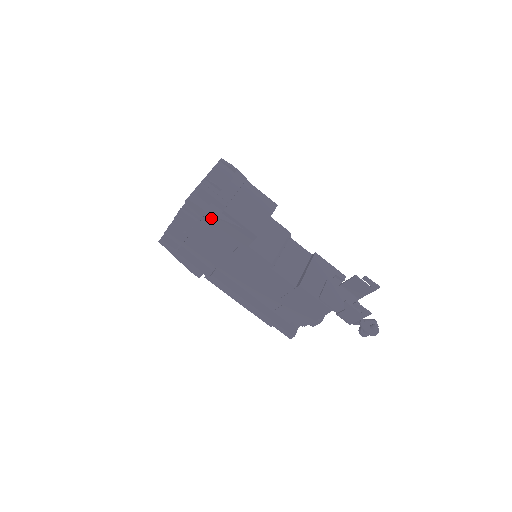
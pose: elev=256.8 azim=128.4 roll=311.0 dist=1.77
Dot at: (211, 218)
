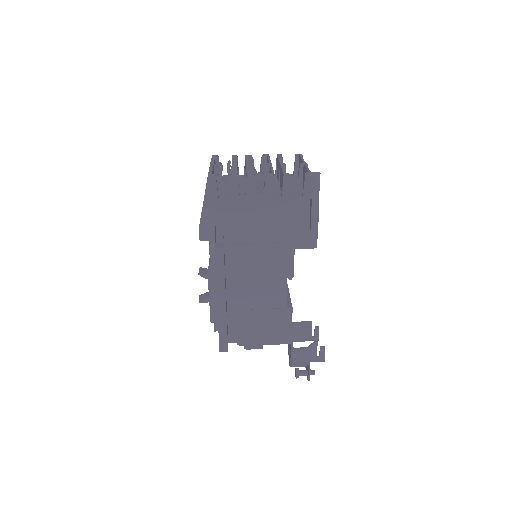
Dot at: (295, 202)
